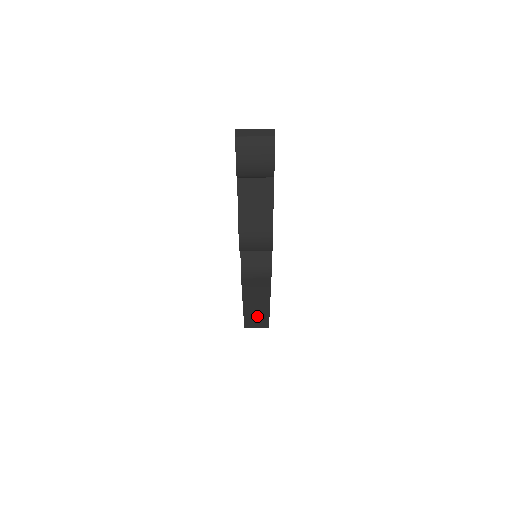
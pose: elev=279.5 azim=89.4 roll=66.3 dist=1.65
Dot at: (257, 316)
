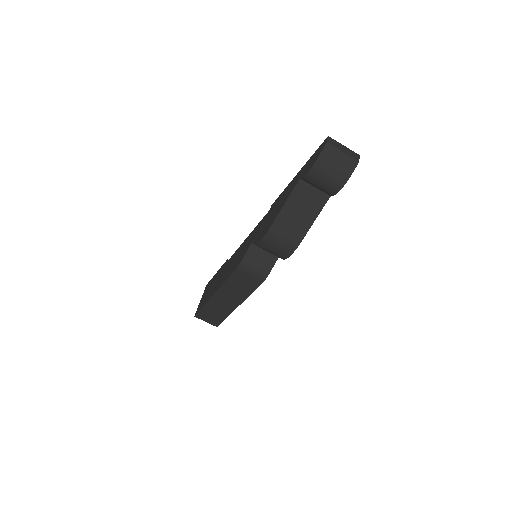
Dot at: (217, 311)
